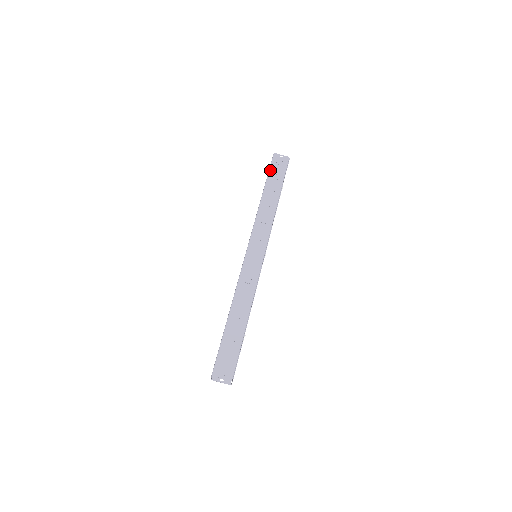
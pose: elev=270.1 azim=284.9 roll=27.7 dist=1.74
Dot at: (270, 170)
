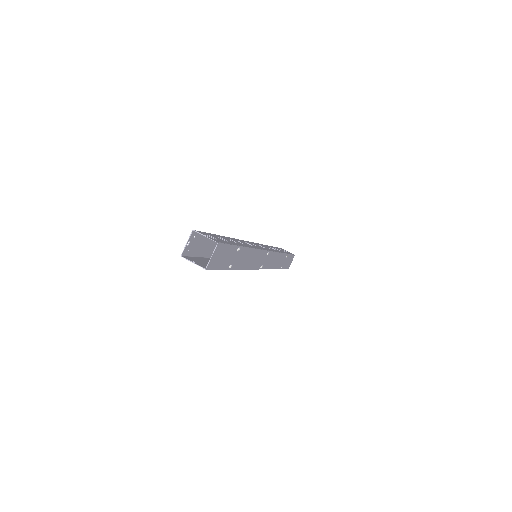
Dot at: (277, 247)
